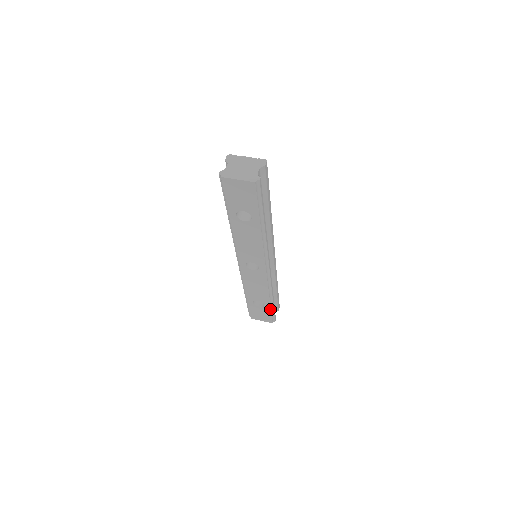
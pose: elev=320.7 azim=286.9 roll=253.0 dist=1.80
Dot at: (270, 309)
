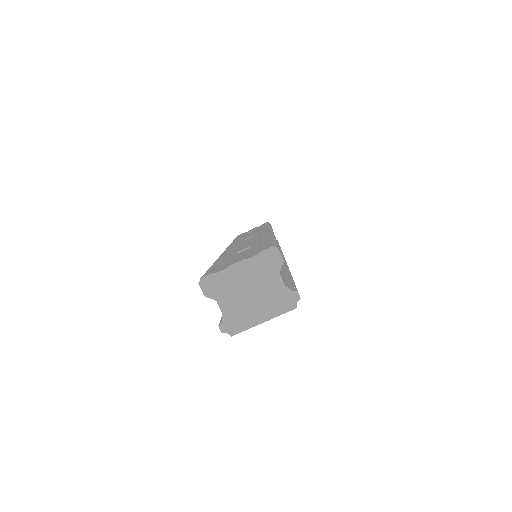
Dot at: occluded
